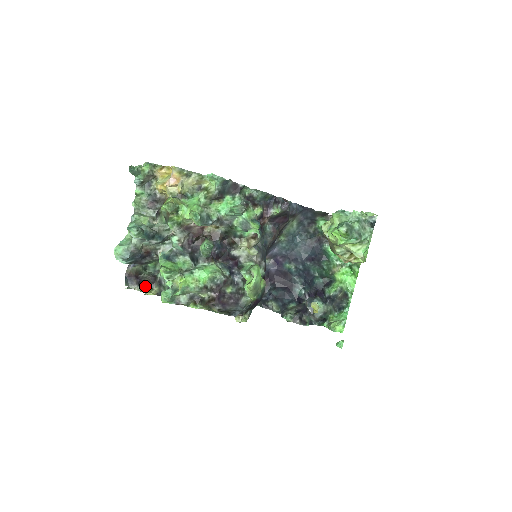
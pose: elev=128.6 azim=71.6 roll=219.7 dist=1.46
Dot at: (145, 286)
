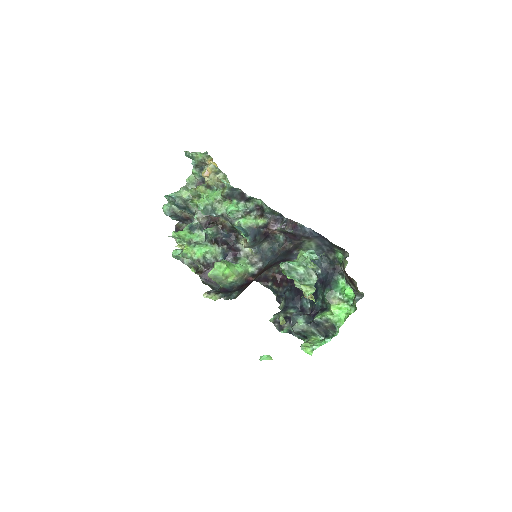
Dot at: occluded
